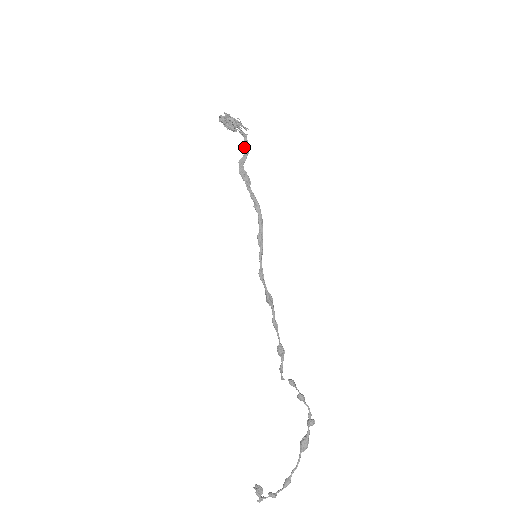
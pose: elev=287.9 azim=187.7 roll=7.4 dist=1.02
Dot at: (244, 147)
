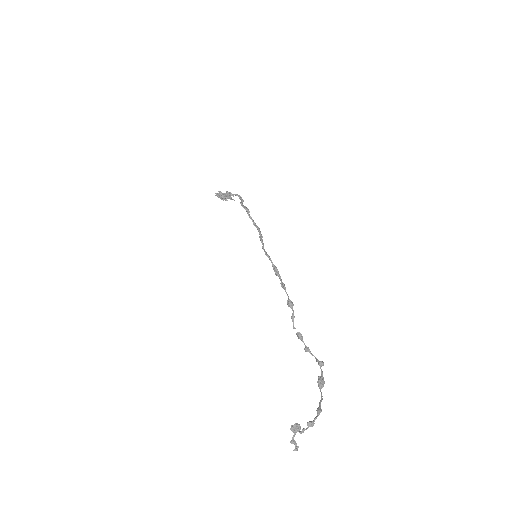
Dot at: (240, 199)
